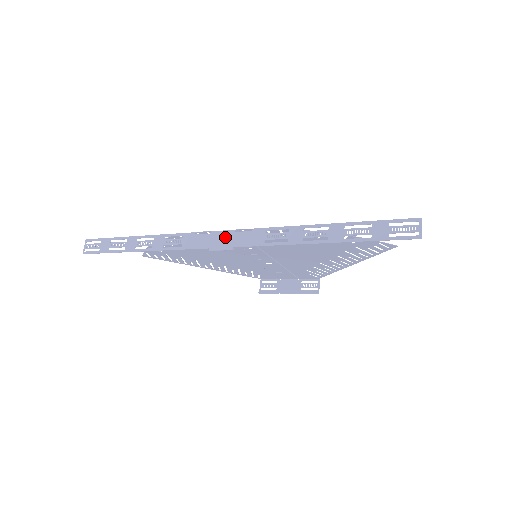
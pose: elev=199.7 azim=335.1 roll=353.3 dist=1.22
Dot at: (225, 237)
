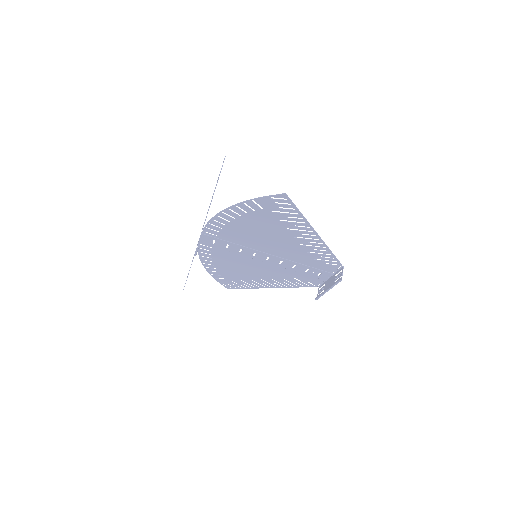
Dot at: occluded
